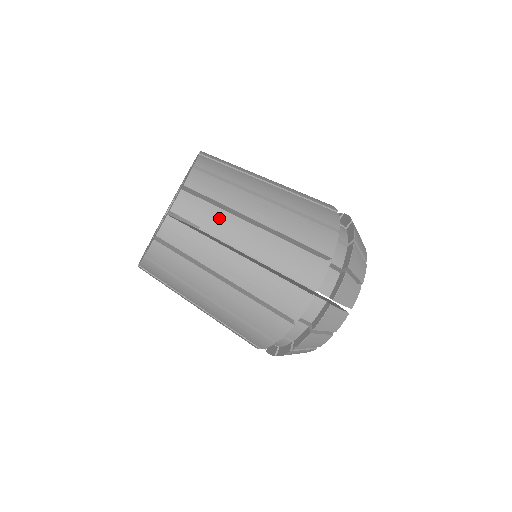
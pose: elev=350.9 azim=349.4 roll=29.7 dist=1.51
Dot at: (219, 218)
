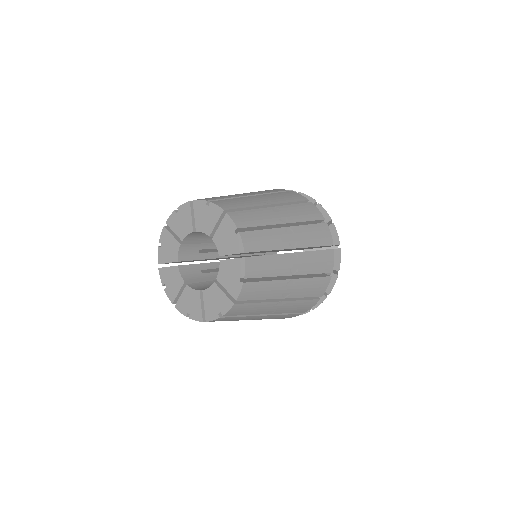
Dot at: (273, 263)
